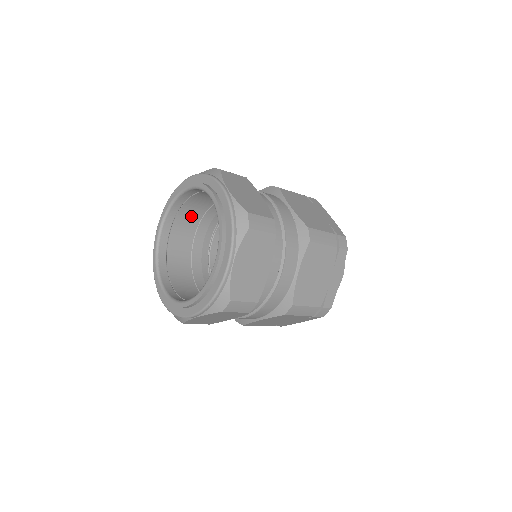
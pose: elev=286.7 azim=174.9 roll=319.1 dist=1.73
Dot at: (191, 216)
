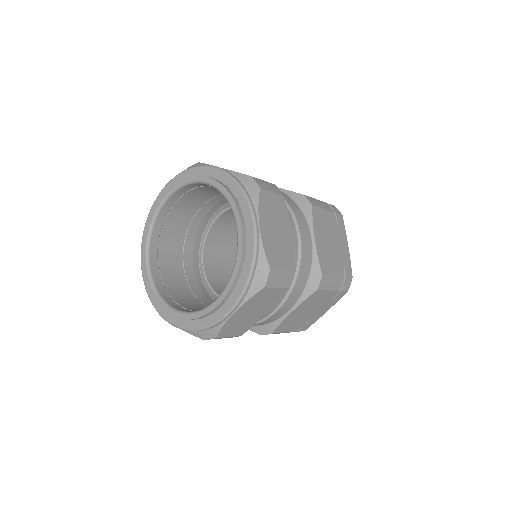
Dot at: (204, 193)
